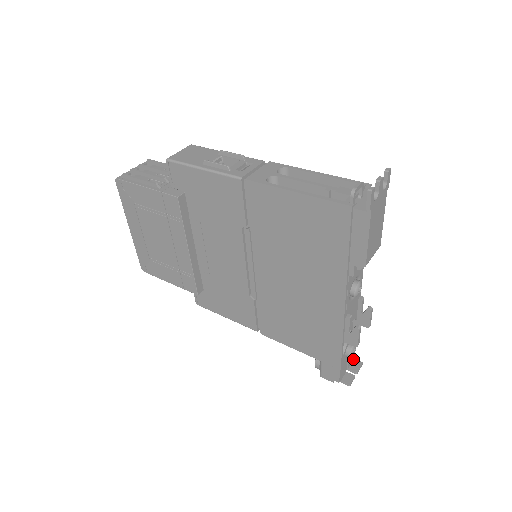
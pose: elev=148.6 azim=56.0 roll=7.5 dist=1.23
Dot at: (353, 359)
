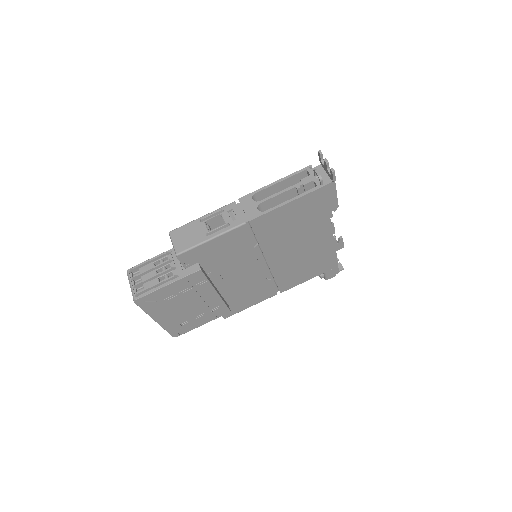
Dot at: occluded
